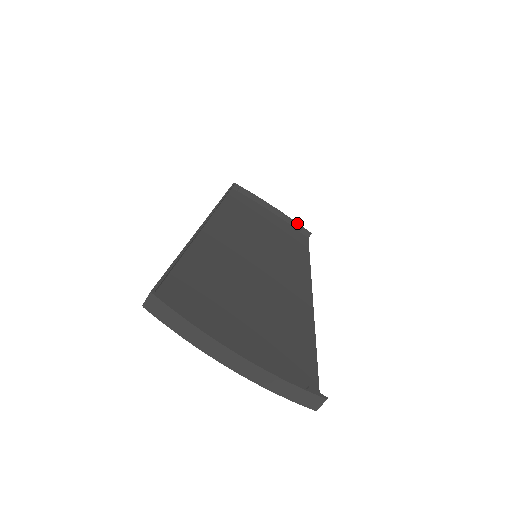
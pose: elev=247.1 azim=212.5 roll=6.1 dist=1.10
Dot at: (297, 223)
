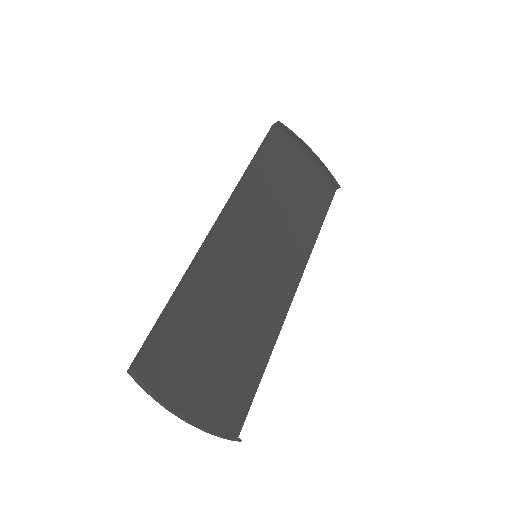
Dot at: (330, 173)
